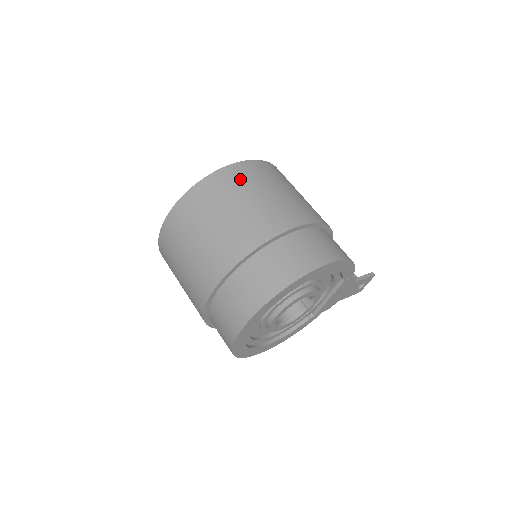
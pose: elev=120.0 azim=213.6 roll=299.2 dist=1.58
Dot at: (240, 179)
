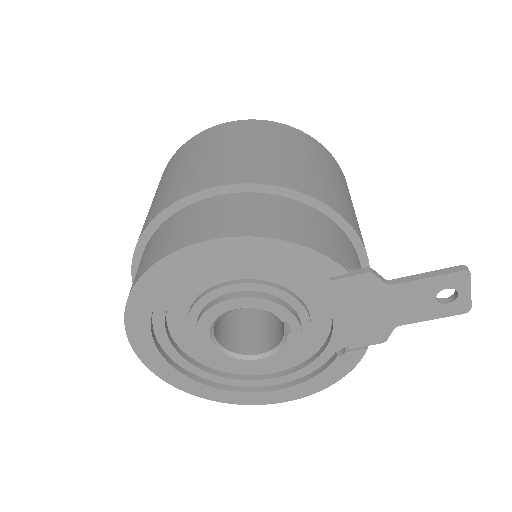
Dot at: (183, 154)
